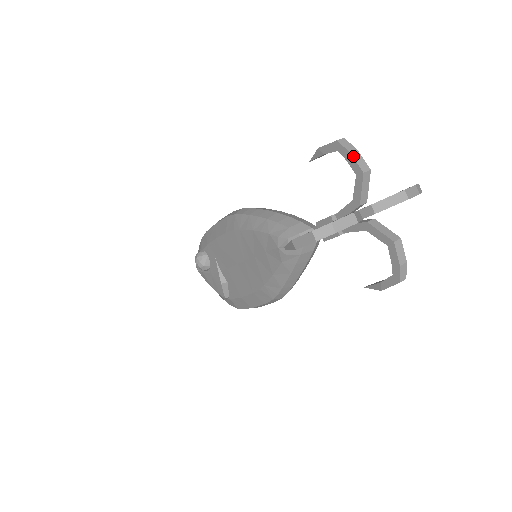
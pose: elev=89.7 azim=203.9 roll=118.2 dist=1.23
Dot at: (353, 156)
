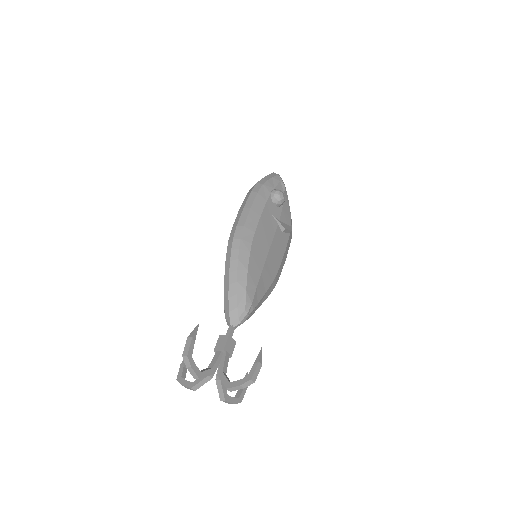
Dot at: (188, 370)
